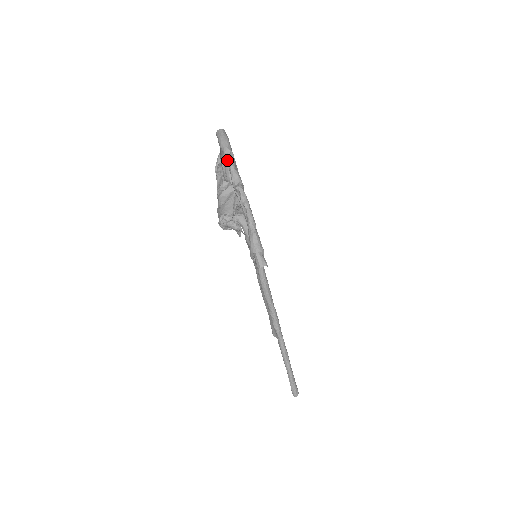
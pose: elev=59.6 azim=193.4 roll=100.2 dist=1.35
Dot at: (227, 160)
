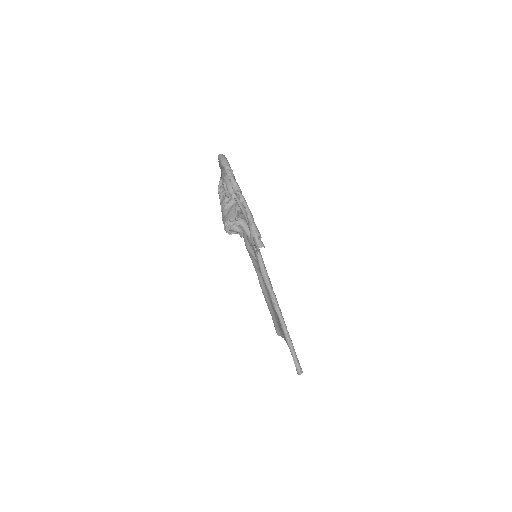
Dot at: (228, 174)
